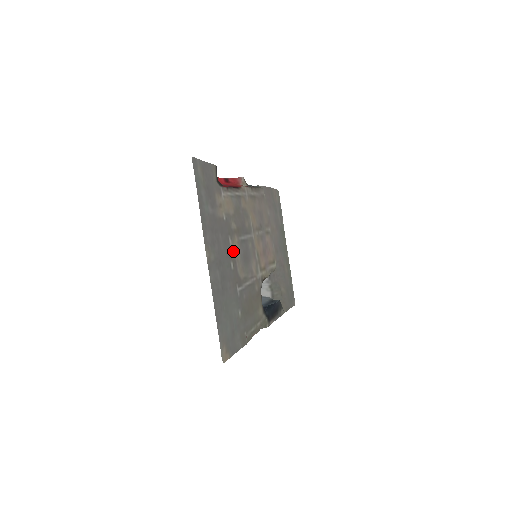
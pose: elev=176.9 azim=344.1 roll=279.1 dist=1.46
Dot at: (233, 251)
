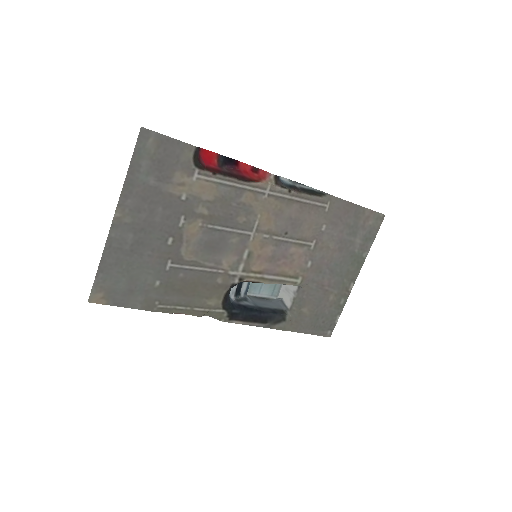
Dot at: (183, 231)
